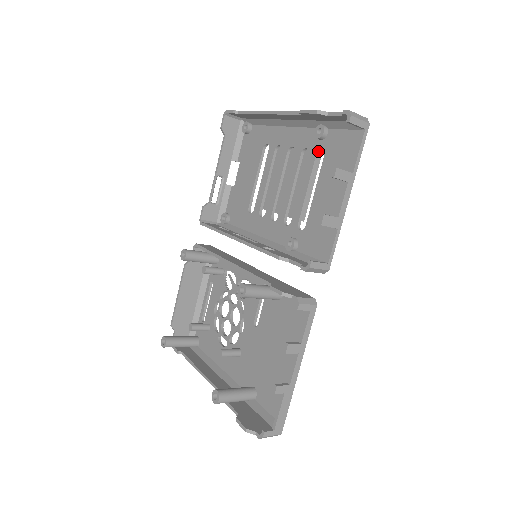
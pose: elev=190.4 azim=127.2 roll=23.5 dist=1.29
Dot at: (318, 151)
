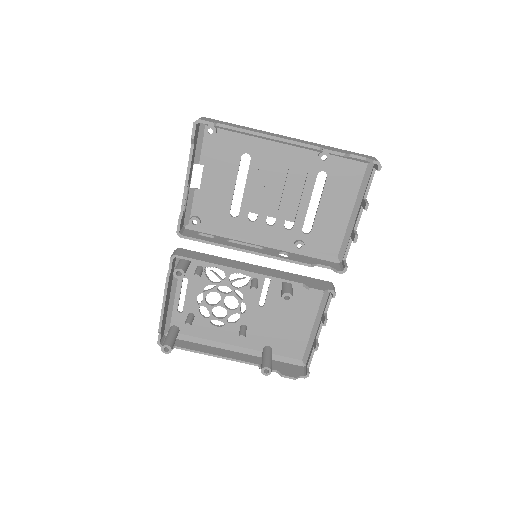
Dot at: occluded
